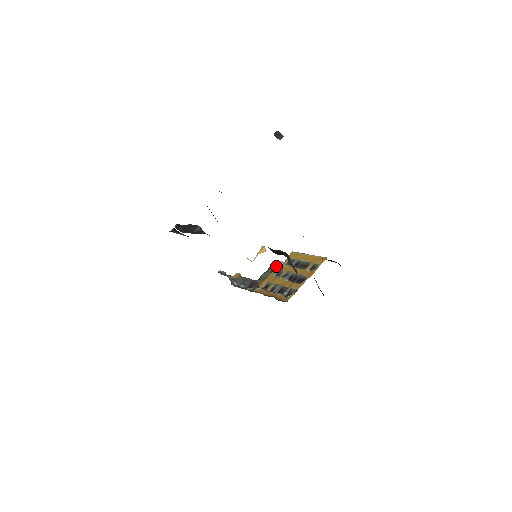
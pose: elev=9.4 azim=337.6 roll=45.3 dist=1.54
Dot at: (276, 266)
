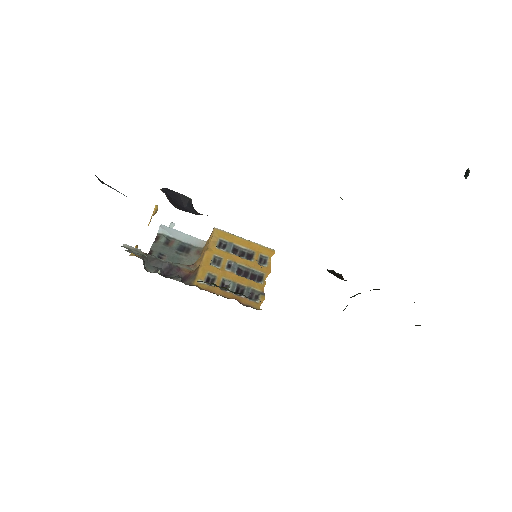
Dot at: (170, 236)
